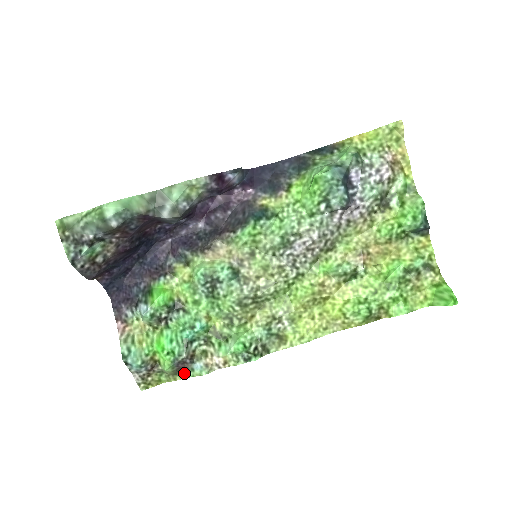
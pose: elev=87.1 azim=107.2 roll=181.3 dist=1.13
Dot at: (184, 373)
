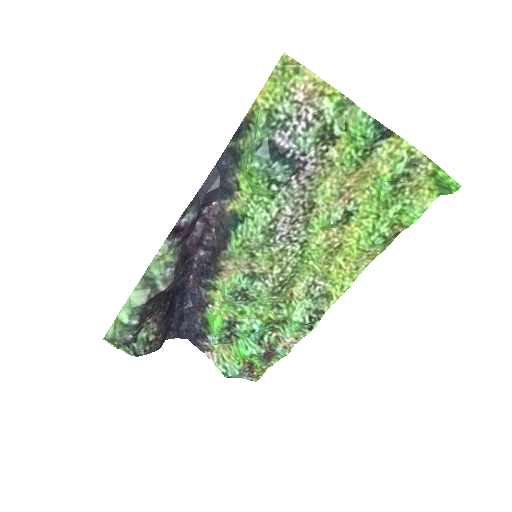
Dot at: (275, 357)
